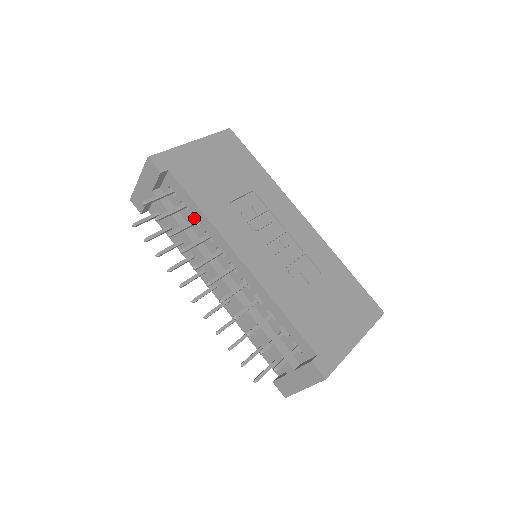
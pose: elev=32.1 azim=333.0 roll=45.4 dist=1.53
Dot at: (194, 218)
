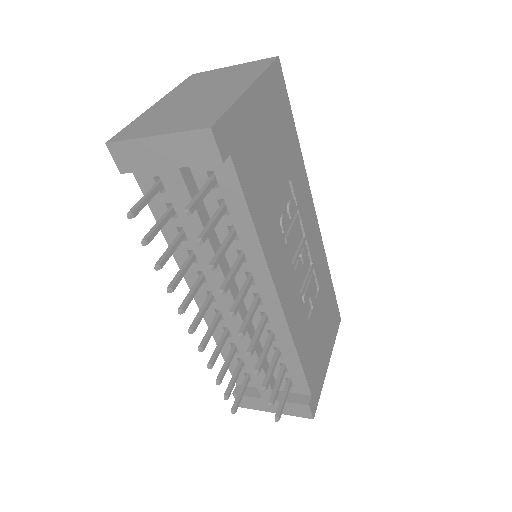
Dot at: (229, 225)
